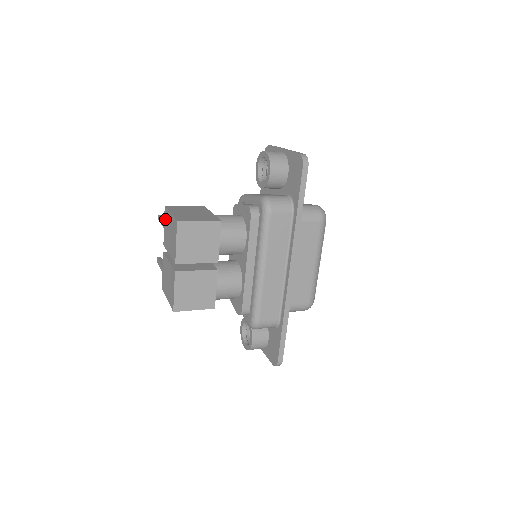
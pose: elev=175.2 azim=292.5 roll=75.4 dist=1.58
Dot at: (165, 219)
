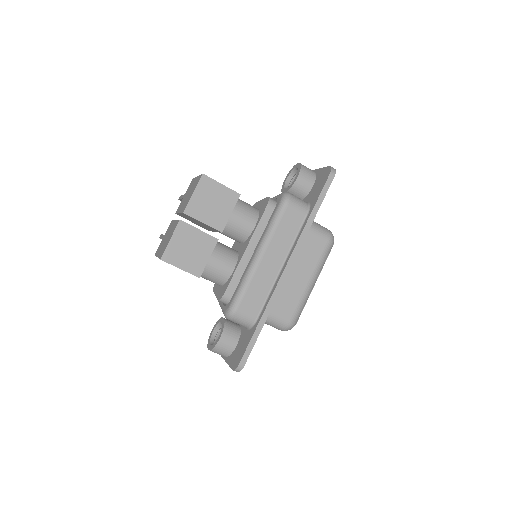
Dot at: (188, 188)
